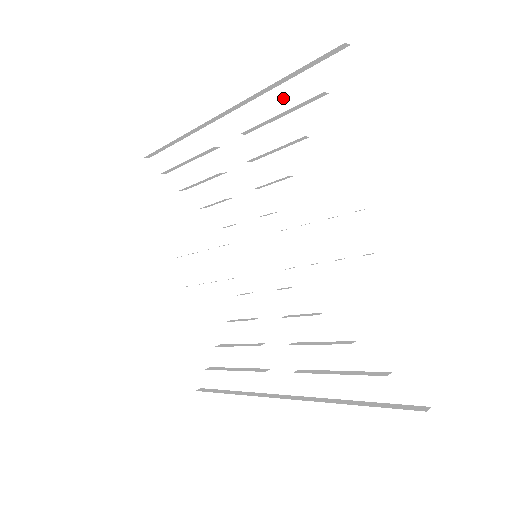
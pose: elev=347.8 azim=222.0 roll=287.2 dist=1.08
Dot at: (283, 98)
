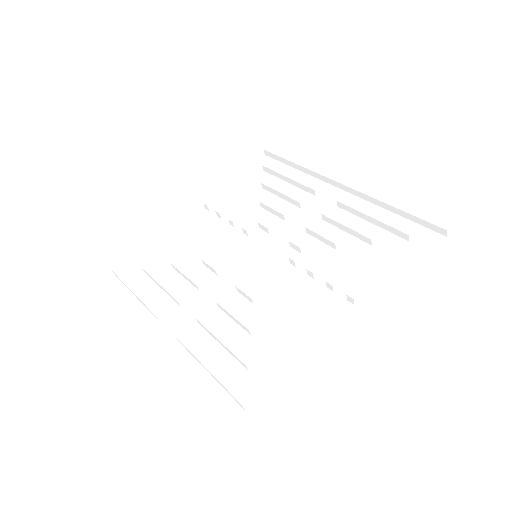
Dot at: (232, 185)
